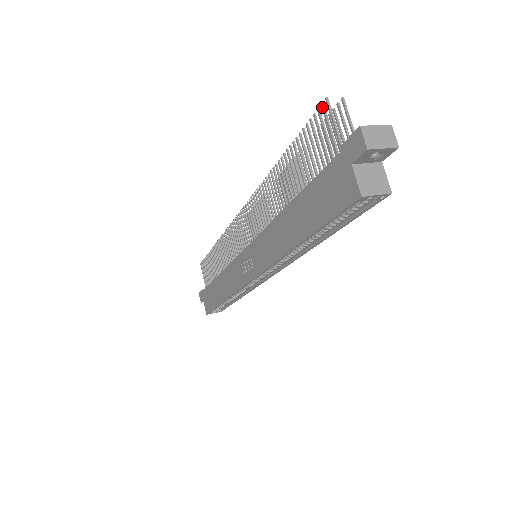
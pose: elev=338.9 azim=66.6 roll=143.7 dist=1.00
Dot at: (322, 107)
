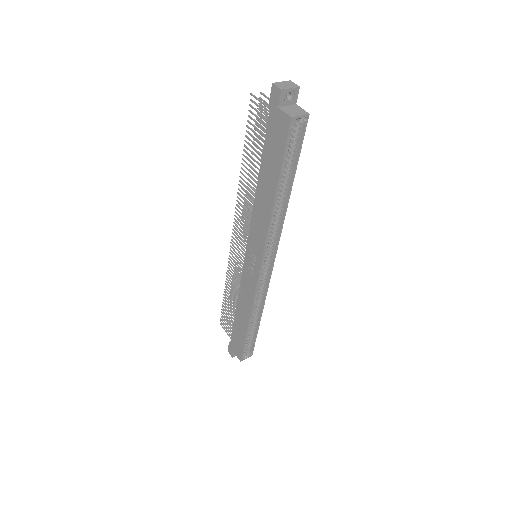
Dot at: (251, 101)
